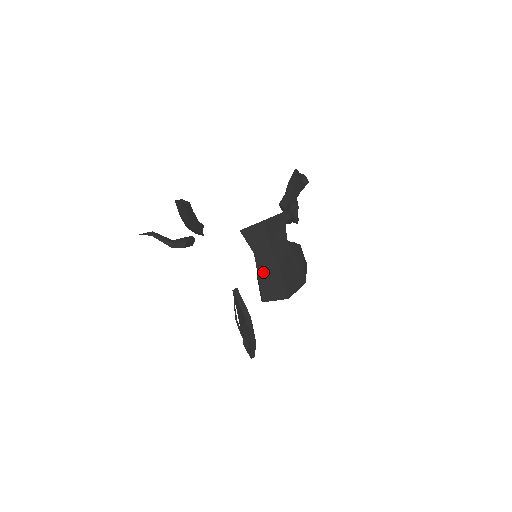
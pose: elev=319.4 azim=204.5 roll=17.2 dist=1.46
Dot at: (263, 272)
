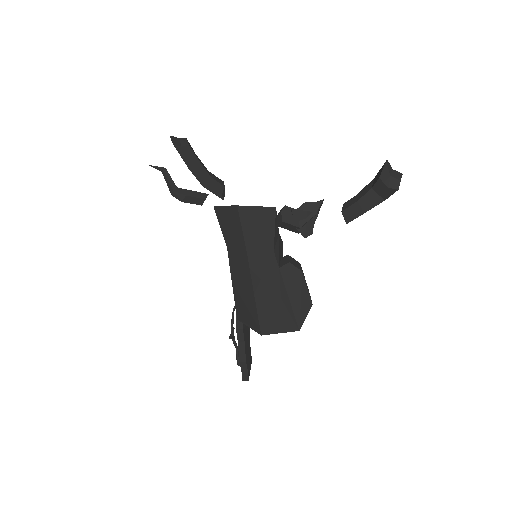
Dot at: (237, 279)
